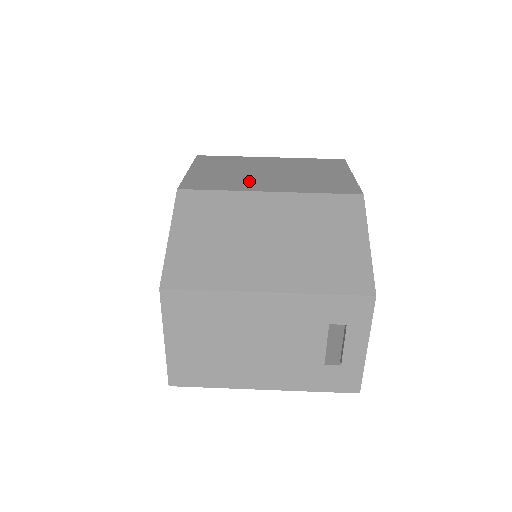
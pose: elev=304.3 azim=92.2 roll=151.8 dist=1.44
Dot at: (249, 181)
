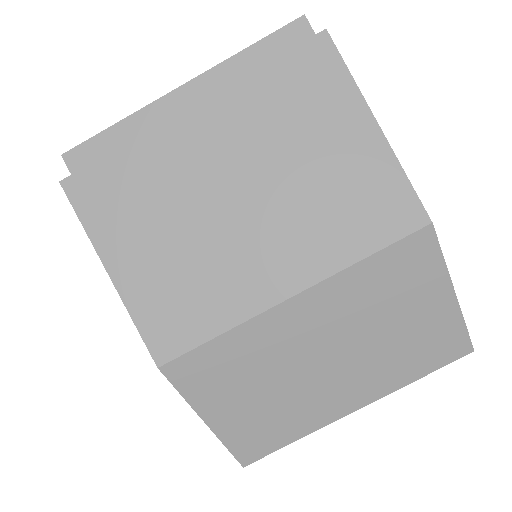
Dot at: (234, 269)
